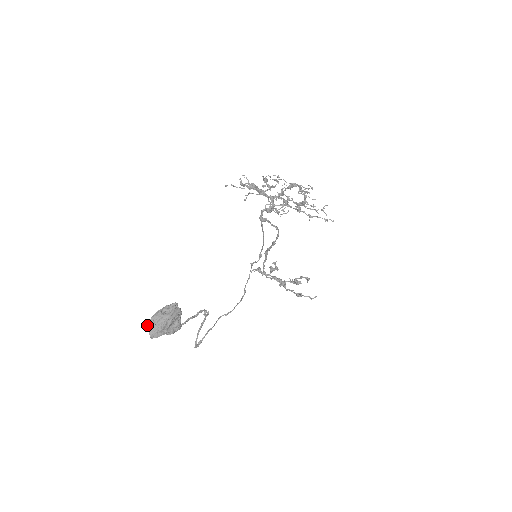
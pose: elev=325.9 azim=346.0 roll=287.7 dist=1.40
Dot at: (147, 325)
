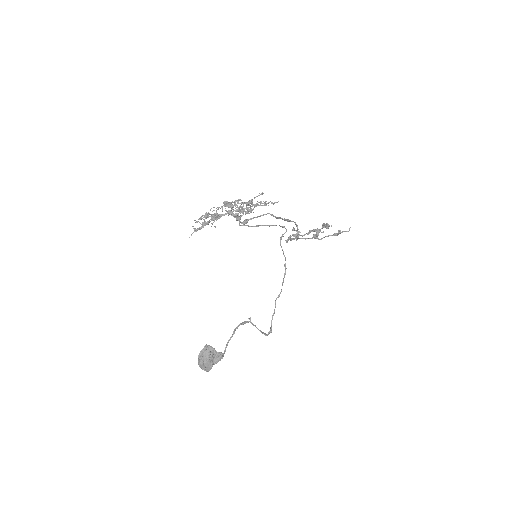
Dot at: (200, 366)
